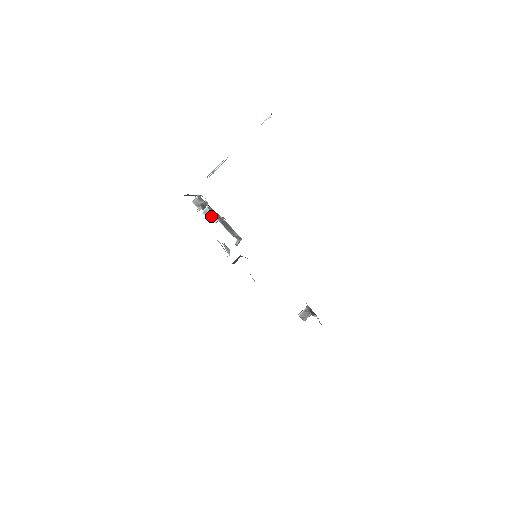
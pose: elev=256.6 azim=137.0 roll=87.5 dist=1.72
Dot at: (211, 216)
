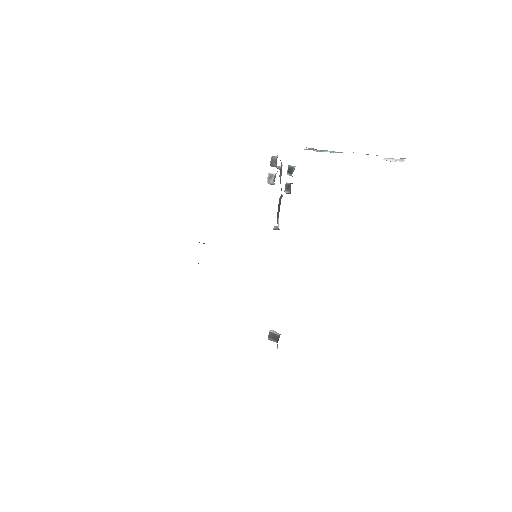
Dot at: (287, 183)
